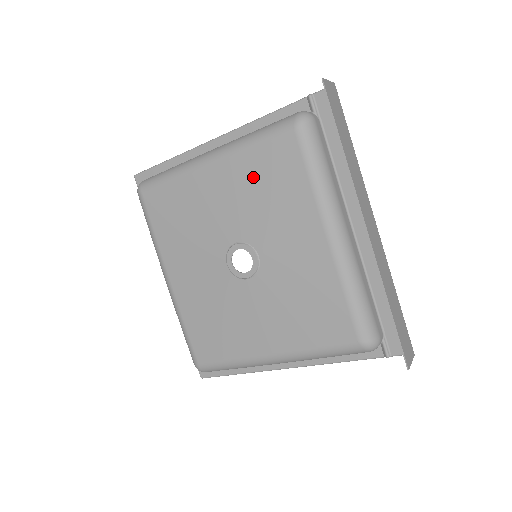
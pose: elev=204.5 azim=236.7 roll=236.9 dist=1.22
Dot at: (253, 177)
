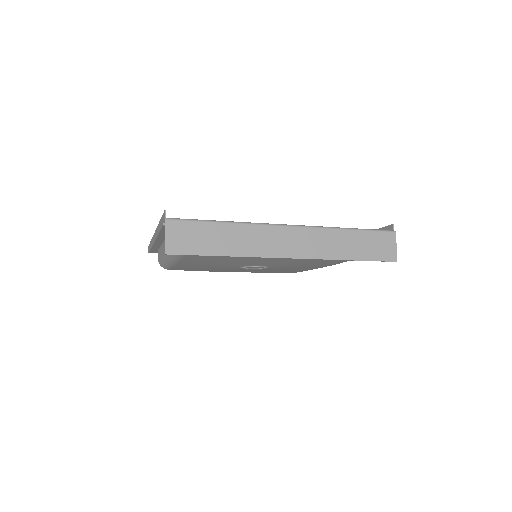
Dot at: (204, 261)
